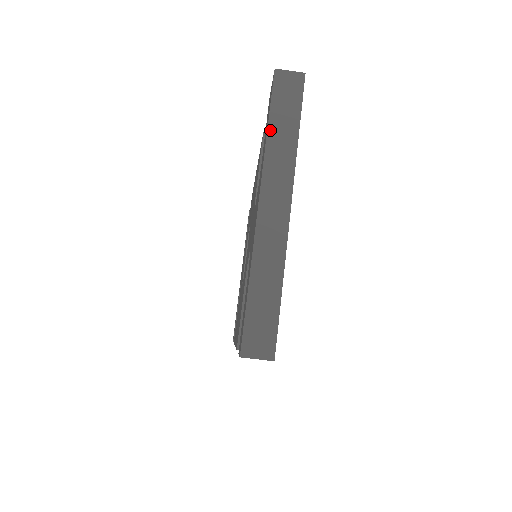
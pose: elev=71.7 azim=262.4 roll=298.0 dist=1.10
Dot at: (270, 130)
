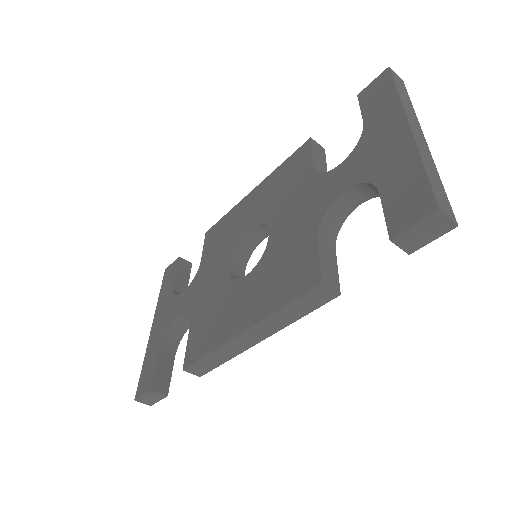
Dot at: (399, 92)
